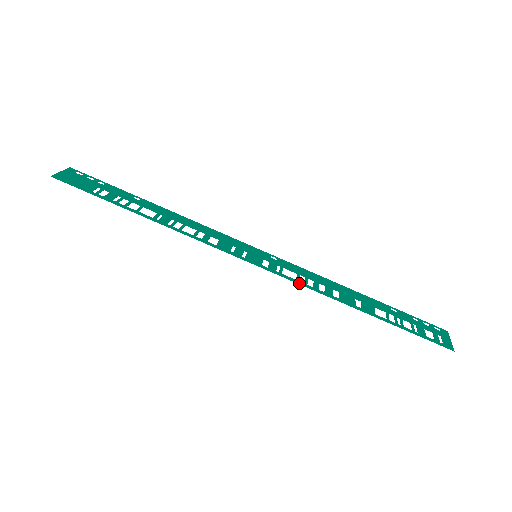
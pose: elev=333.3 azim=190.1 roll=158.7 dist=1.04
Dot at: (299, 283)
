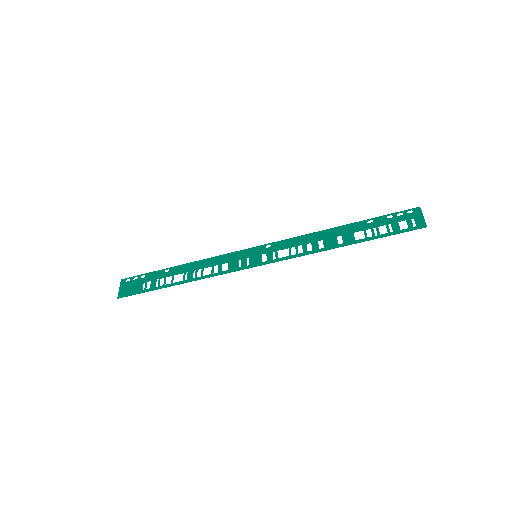
Dot at: (292, 257)
